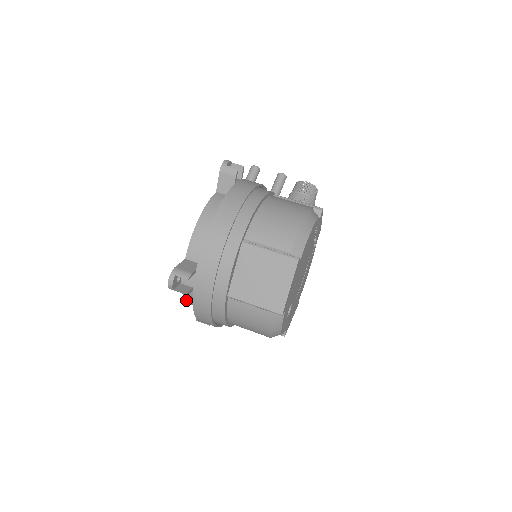
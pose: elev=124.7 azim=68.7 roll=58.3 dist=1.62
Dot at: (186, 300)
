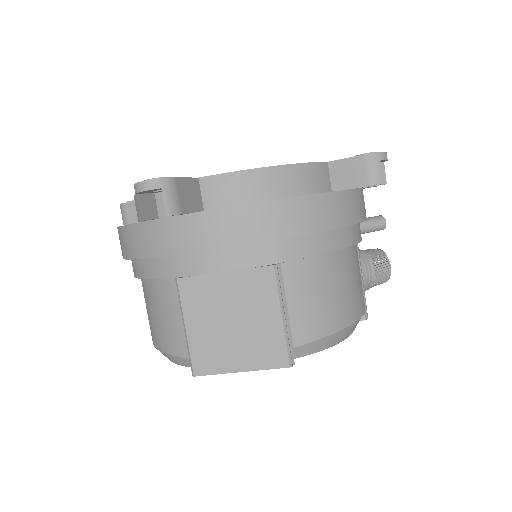
Dot at: occluded
